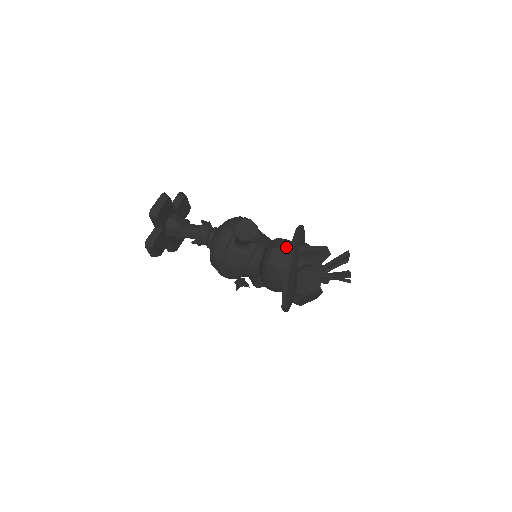
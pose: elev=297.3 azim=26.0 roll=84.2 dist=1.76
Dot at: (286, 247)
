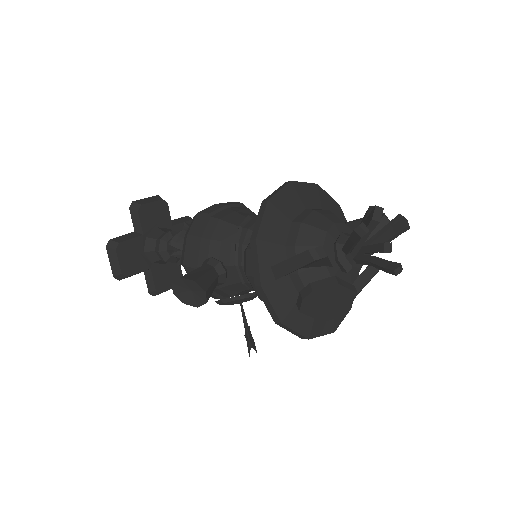
Dot at: occluded
